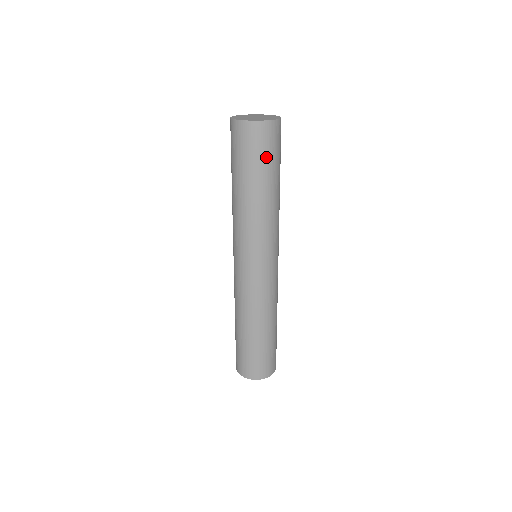
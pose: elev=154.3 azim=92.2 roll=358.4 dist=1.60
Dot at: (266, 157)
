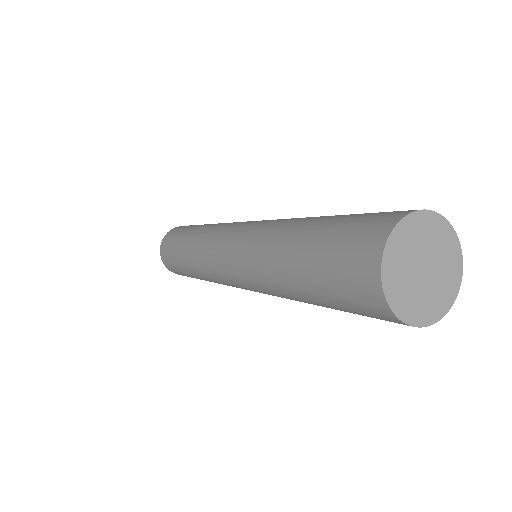
Dot at: occluded
